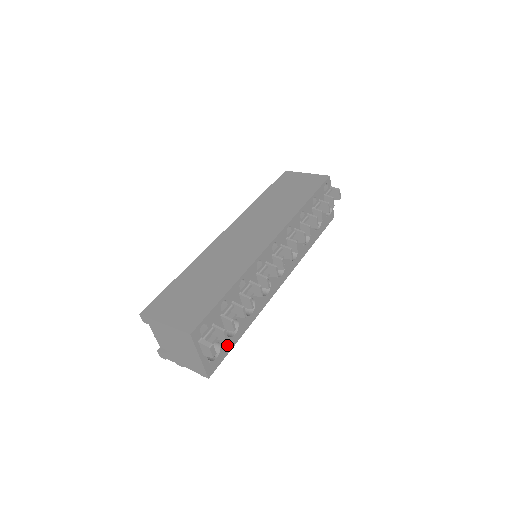
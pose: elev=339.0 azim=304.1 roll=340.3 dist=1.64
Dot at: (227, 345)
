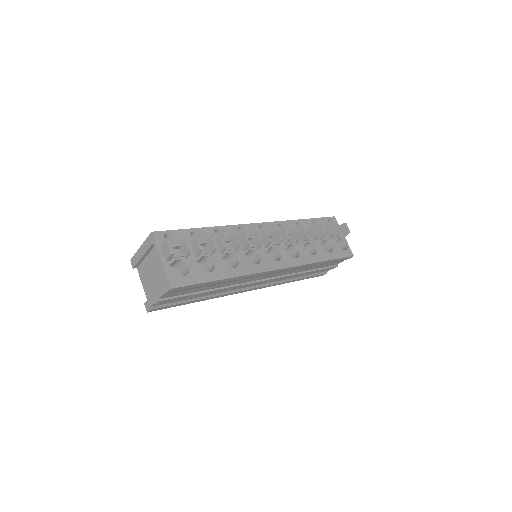
Dot at: (199, 274)
